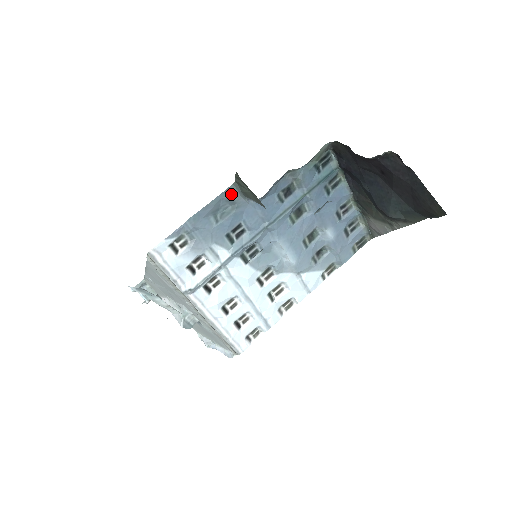
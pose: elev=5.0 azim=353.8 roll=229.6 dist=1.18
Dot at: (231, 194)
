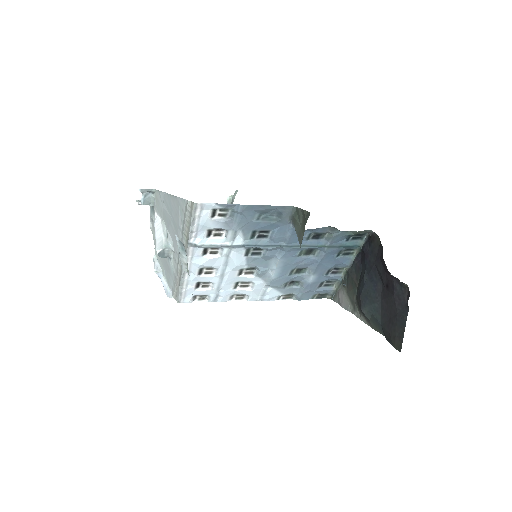
Dot at: (285, 211)
